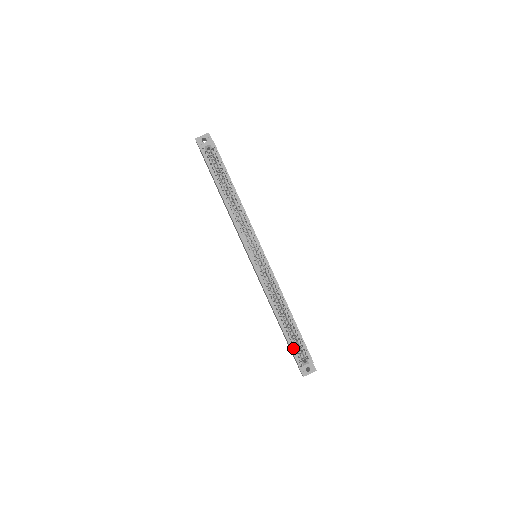
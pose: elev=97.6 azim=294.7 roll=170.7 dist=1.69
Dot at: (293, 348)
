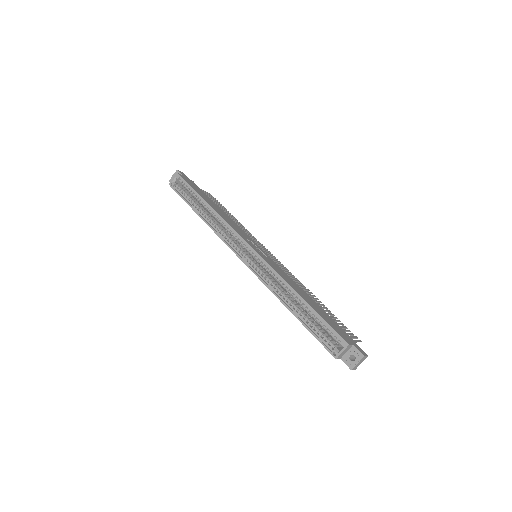
Dot at: (319, 336)
